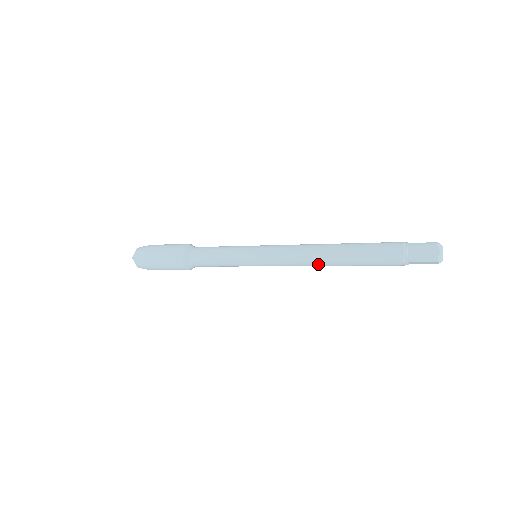
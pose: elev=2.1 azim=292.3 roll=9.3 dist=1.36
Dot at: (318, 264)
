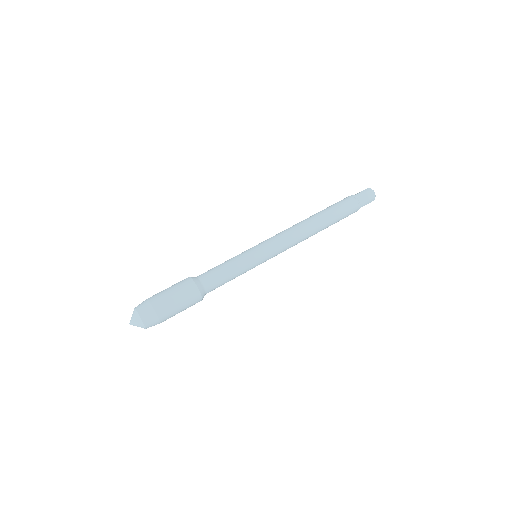
Dot at: occluded
